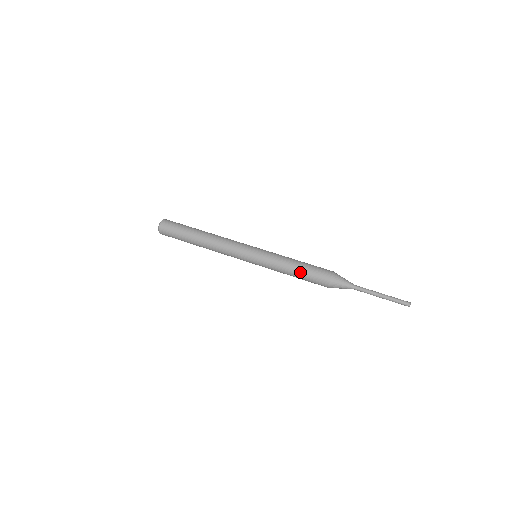
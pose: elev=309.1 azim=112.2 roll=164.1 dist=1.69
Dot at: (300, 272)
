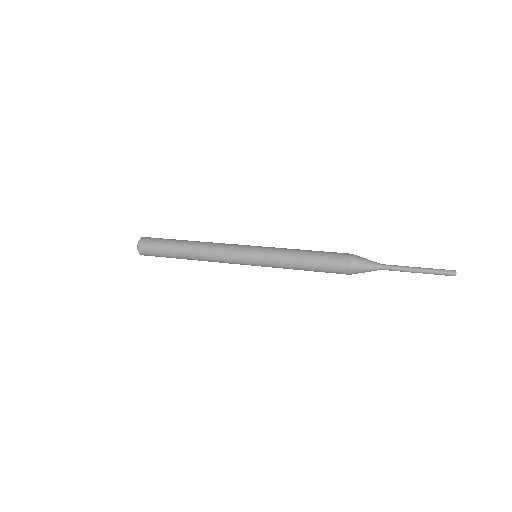
Dot at: (312, 262)
